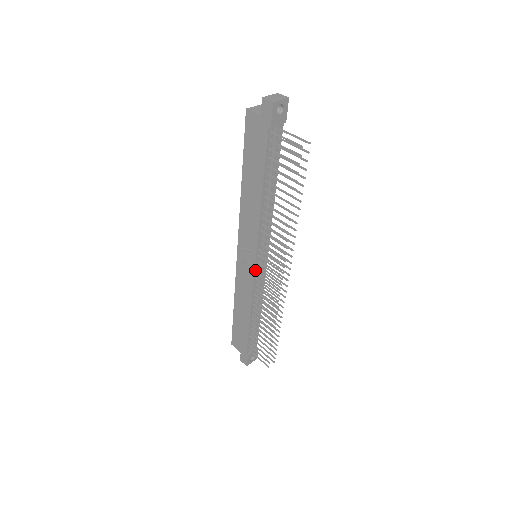
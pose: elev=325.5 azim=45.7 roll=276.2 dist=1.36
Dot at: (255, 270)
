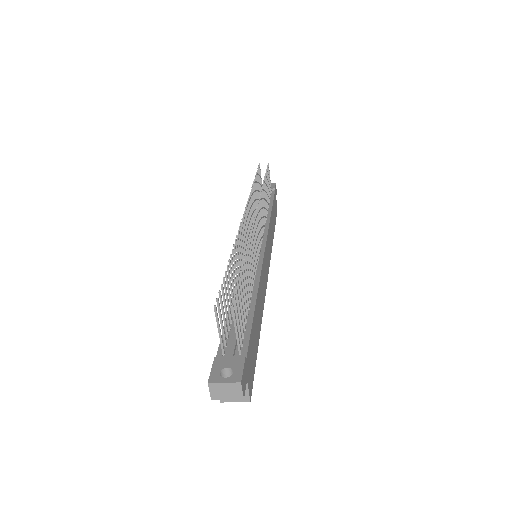
Dot at: occluded
